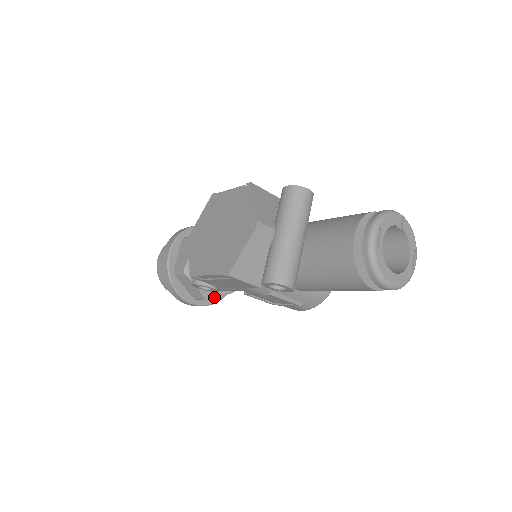
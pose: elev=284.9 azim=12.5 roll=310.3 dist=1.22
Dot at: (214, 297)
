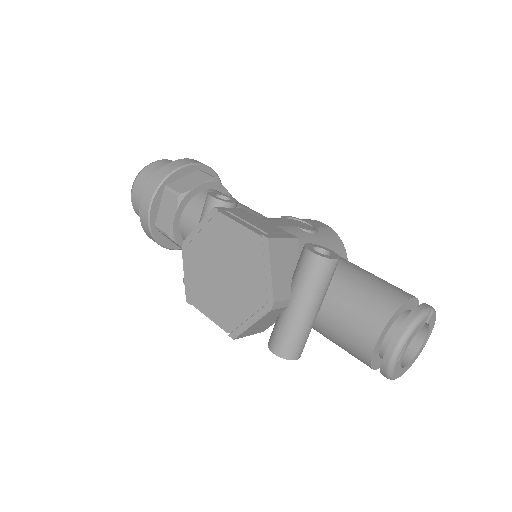
Dot at: occluded
